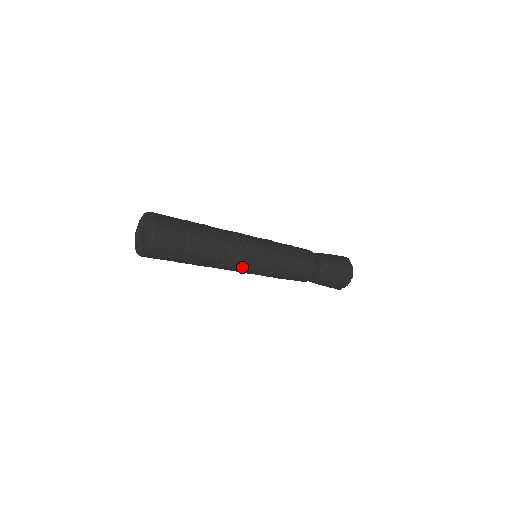
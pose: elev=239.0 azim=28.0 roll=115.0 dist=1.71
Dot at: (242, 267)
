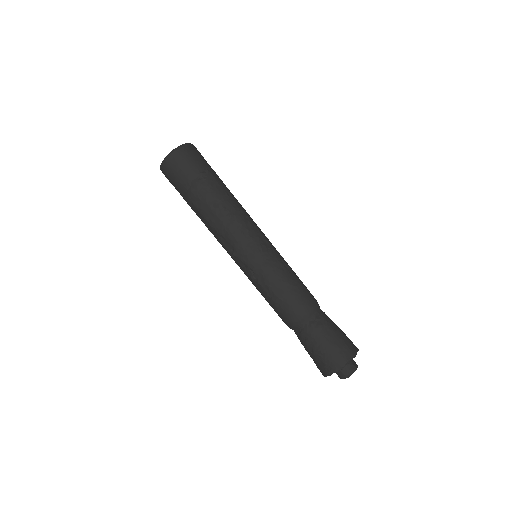
Dot at: (232, 242)
